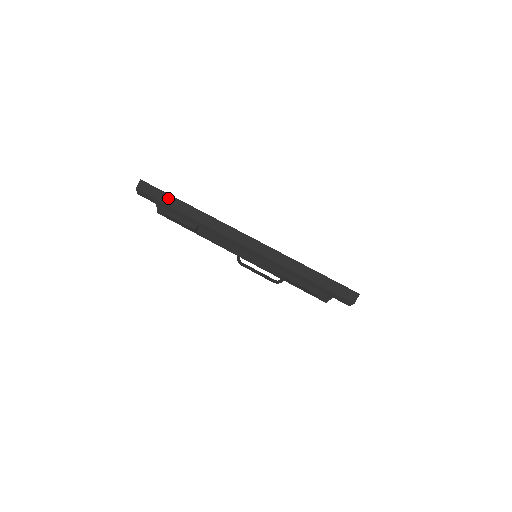
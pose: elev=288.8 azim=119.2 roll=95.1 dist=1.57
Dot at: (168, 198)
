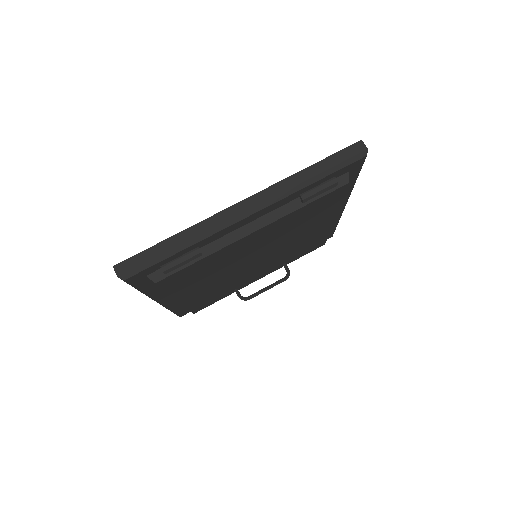
Dot at: (152, 251)
